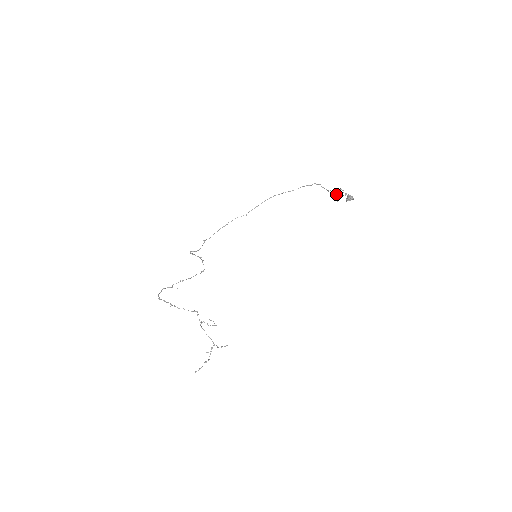
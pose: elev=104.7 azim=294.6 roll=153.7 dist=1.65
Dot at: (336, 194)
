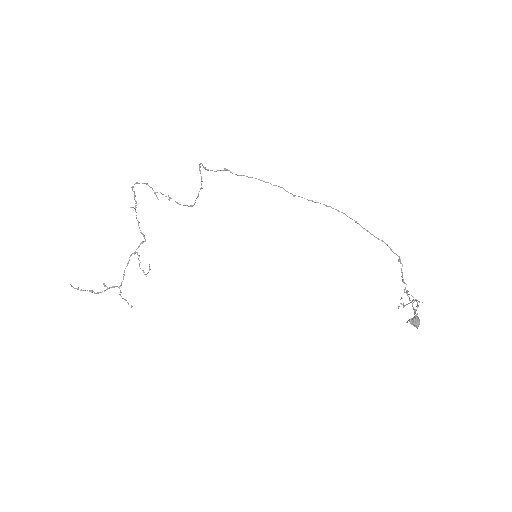
Dot at: (407, 294)
